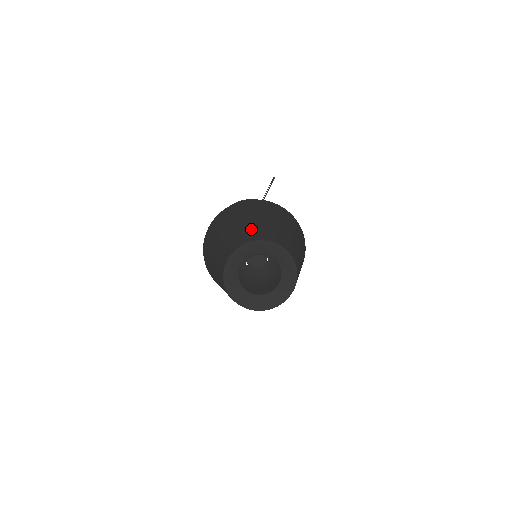
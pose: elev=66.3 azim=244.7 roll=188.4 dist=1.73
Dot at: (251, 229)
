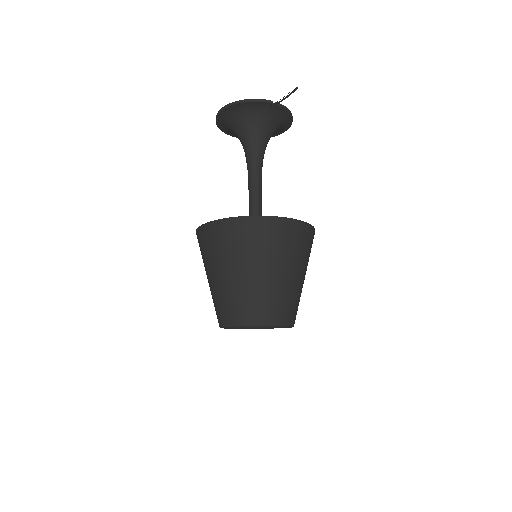
Dot at: (251, 299)
